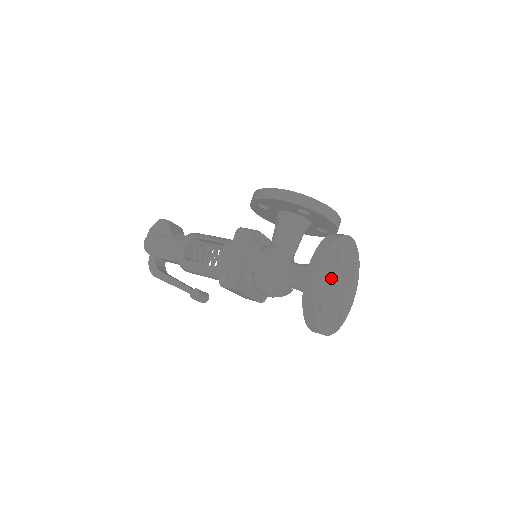
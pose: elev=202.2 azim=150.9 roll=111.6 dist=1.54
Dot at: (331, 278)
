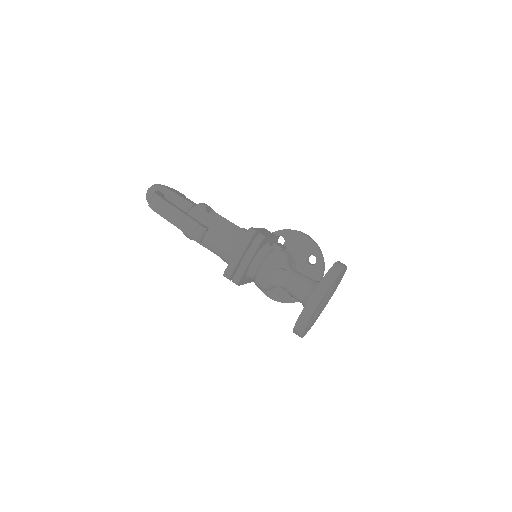
Dot at: (336, 285)
